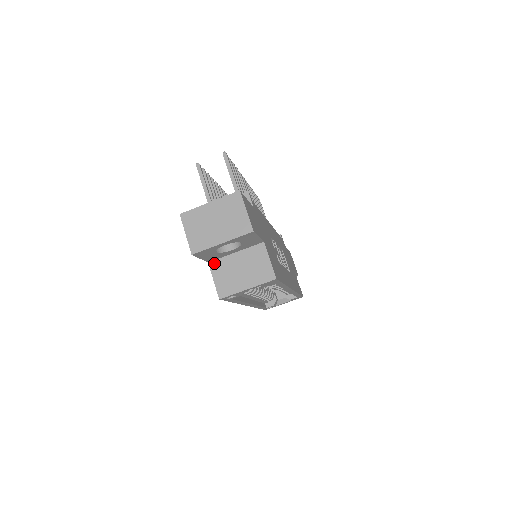
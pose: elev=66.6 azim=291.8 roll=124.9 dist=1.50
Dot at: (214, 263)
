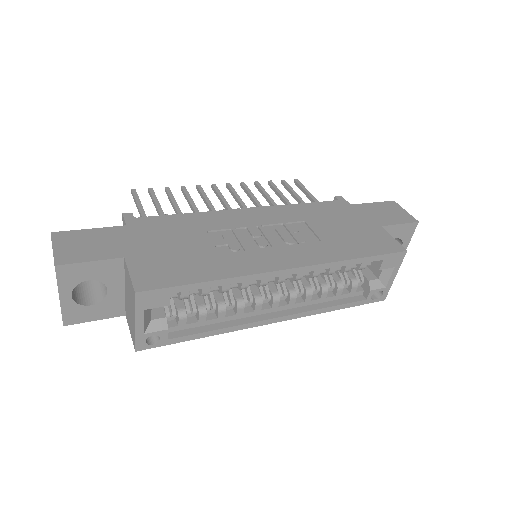
Dot at: (126, 313)
